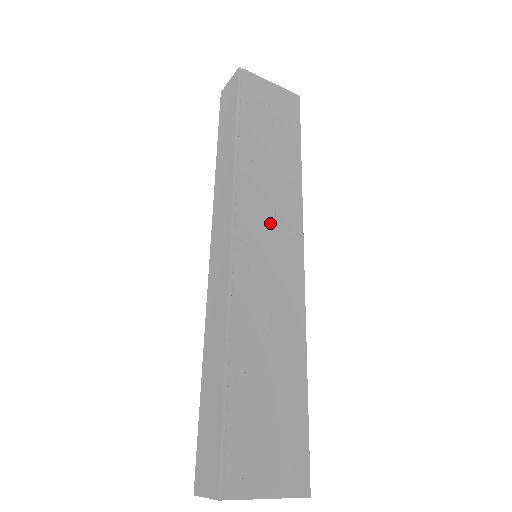
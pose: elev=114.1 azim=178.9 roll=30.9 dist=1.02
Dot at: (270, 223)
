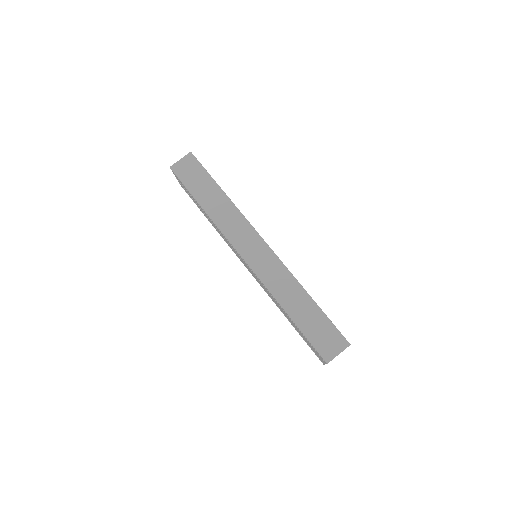
Dot at: occluded
